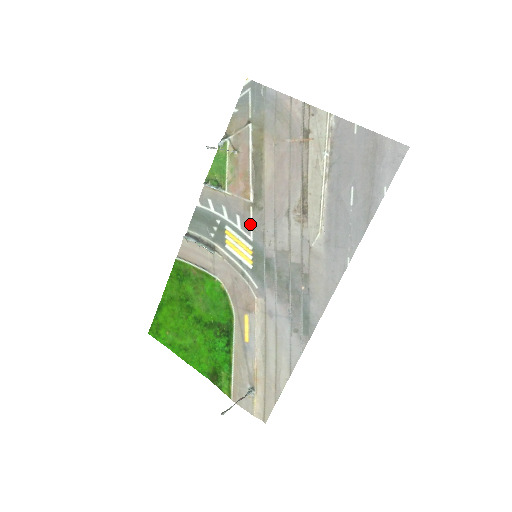
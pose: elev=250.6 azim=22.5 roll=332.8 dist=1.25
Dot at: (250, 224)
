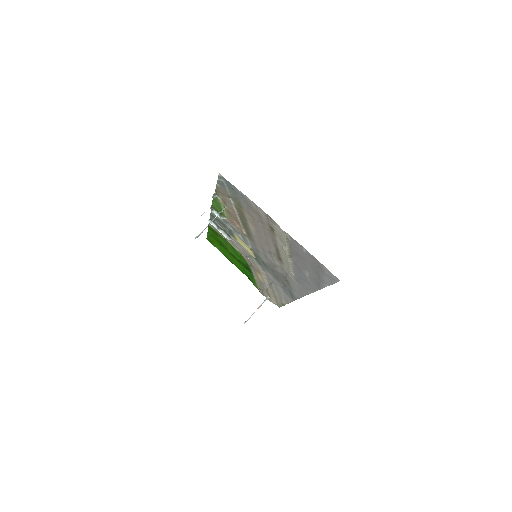
Dot at: (248, 242)
